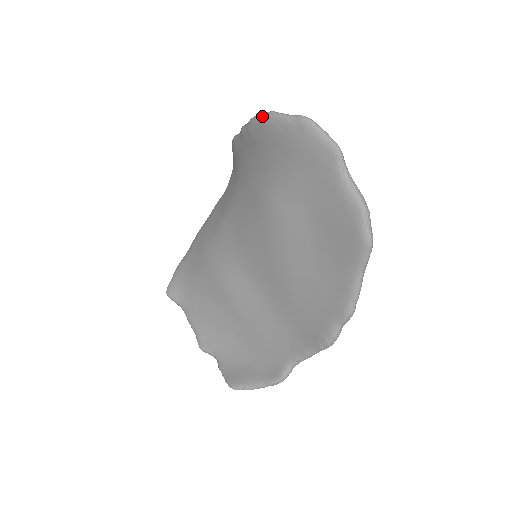
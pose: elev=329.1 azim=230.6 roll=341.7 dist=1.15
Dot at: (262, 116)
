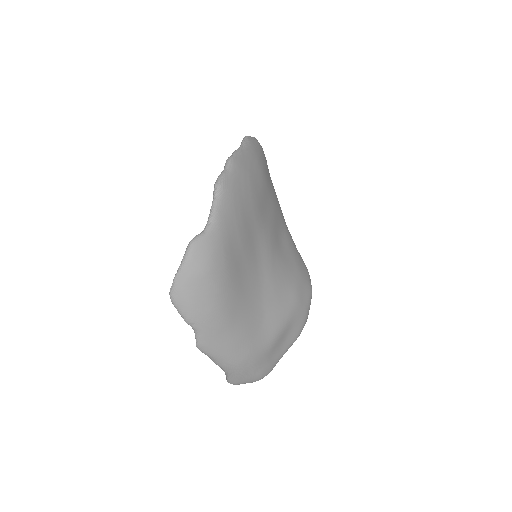
Dot at: occluded
